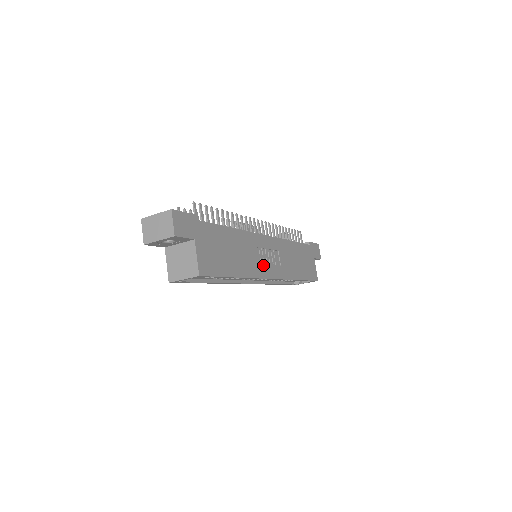
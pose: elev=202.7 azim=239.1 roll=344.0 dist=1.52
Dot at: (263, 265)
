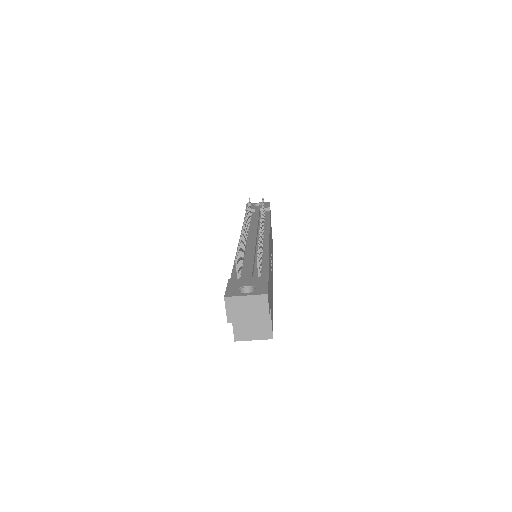
Dot at: occluded
